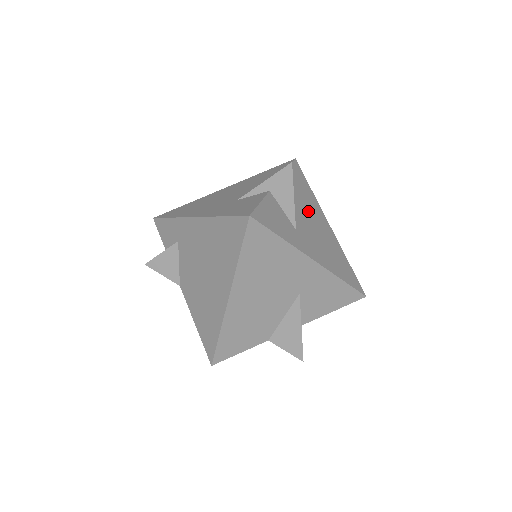
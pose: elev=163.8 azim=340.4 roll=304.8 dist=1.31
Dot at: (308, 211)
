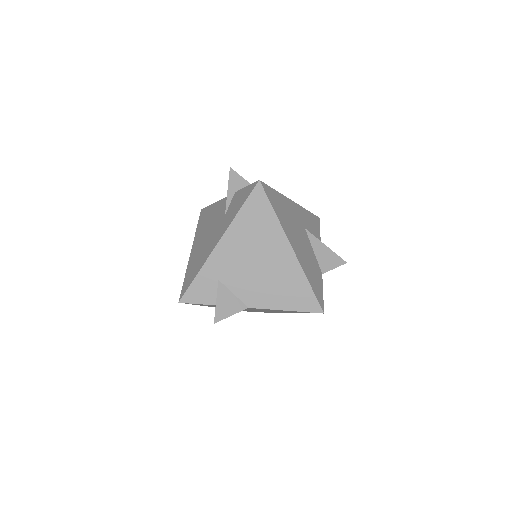
Dot at: occluded
